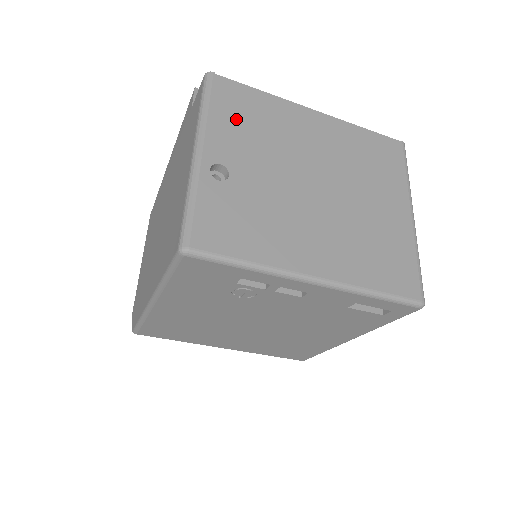
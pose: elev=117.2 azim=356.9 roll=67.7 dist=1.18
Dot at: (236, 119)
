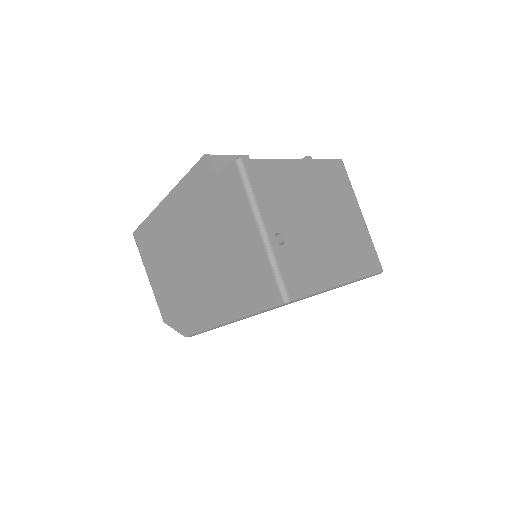
Dot at: (269, 192)
